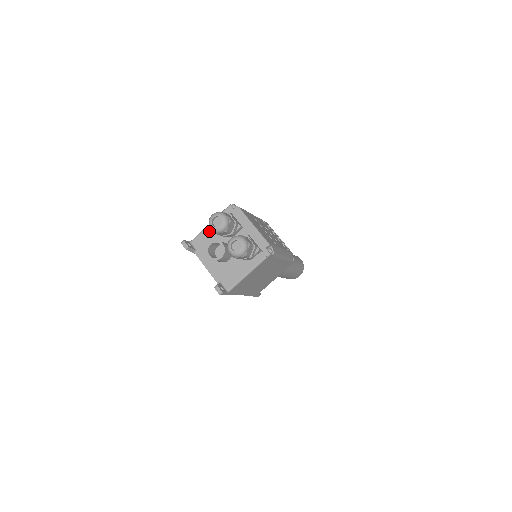
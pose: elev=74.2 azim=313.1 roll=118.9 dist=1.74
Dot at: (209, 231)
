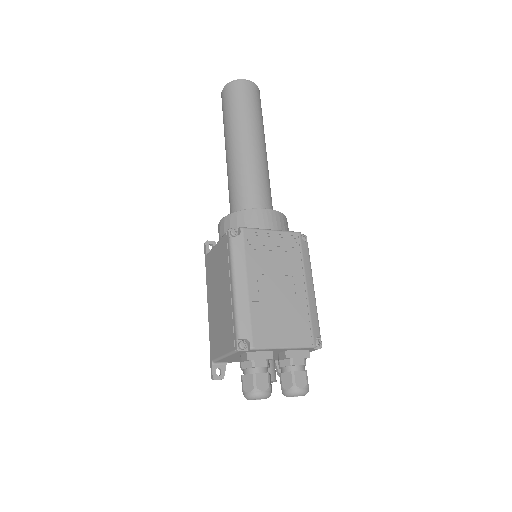
Dot at: occluded
